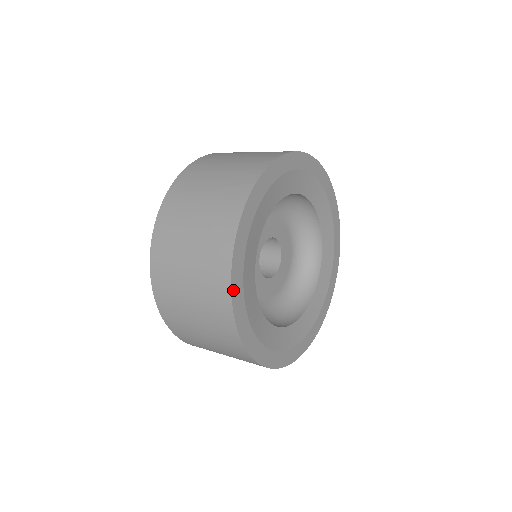
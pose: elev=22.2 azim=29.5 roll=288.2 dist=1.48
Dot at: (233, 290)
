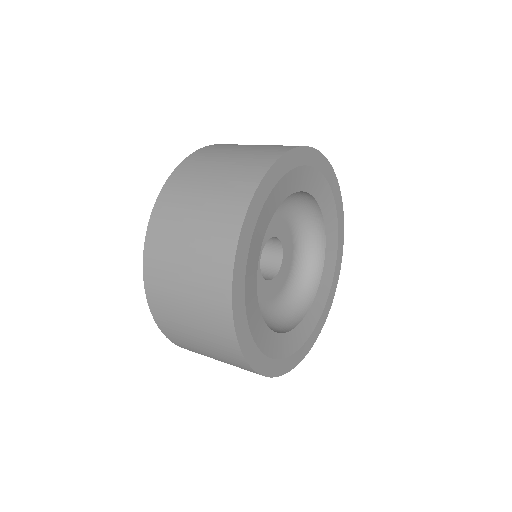
Dot at: (238, 335)
